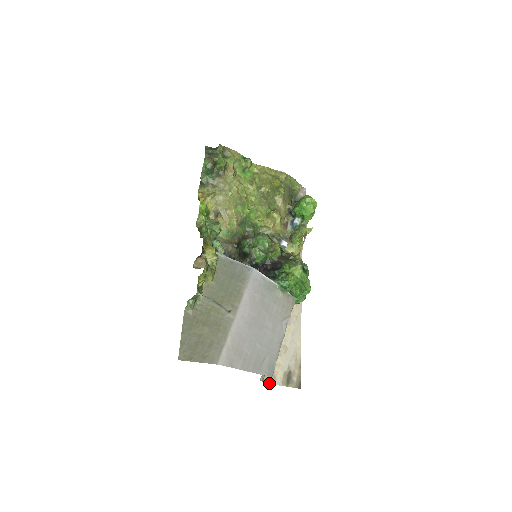
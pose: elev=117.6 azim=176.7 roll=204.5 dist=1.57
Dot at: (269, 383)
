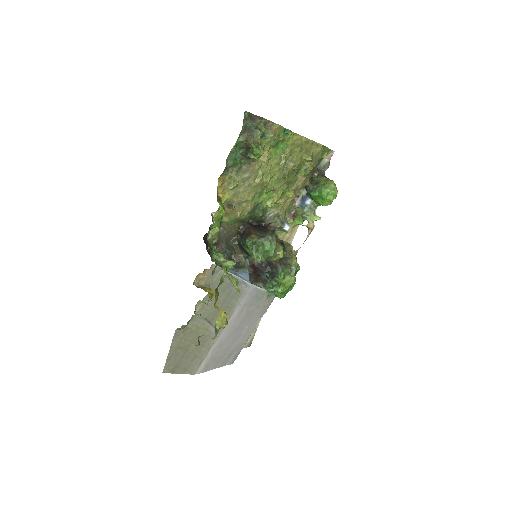
Dot at: occluded
